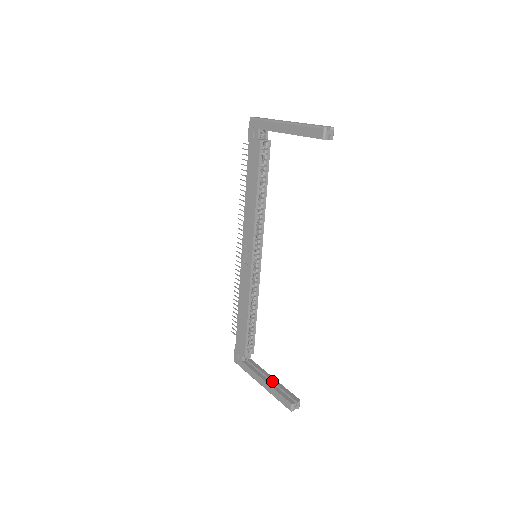
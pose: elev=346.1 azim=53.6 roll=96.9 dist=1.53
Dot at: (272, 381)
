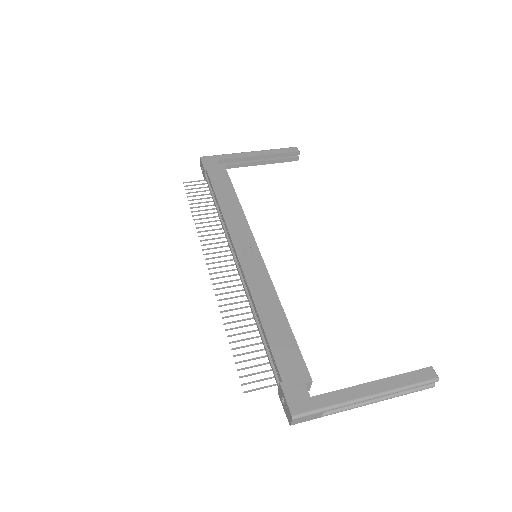
Dot at: occluded
